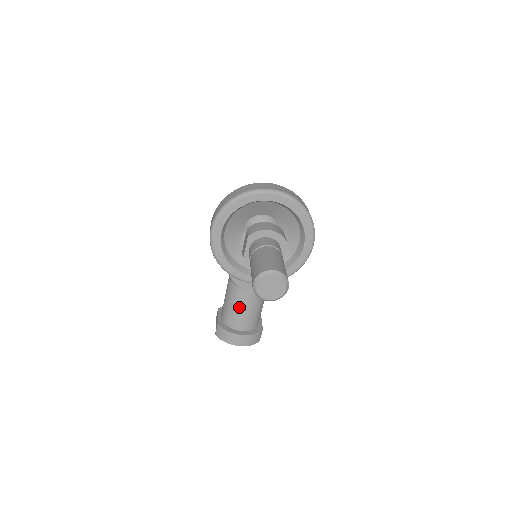
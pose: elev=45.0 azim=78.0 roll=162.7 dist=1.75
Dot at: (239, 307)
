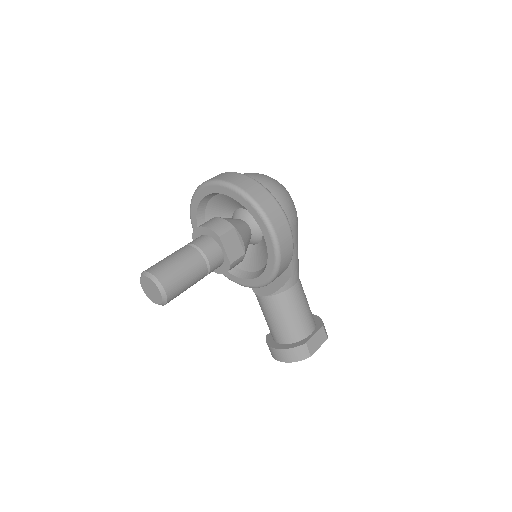
Dot at: (265, 316)
